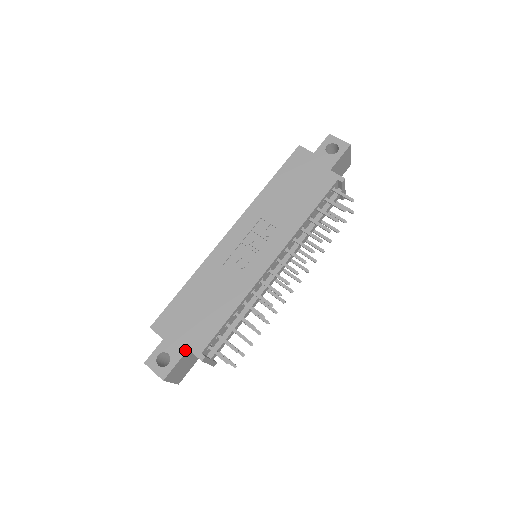
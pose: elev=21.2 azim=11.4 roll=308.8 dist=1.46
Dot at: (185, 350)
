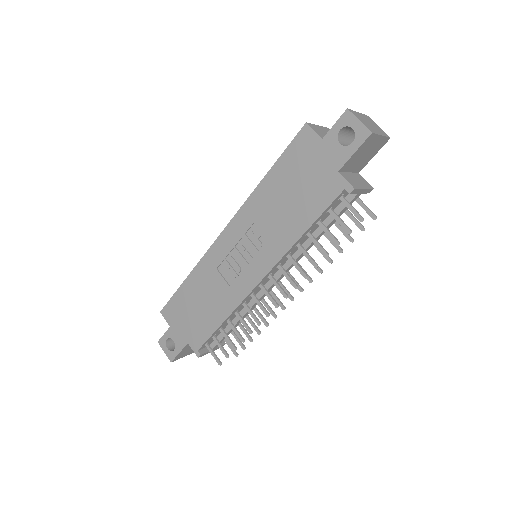
Dot at: (186, 343)
